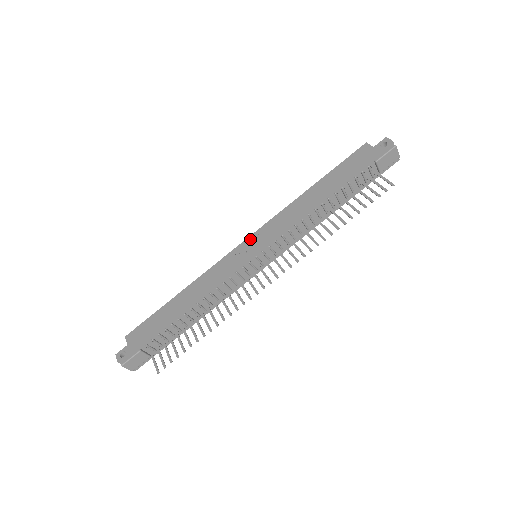
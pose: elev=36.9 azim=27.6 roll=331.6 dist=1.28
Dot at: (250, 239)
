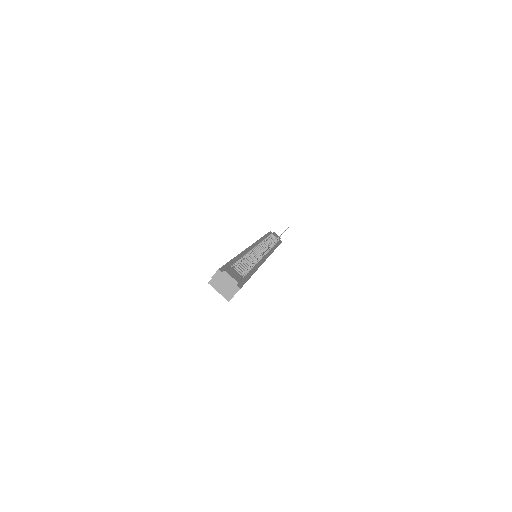
Dot at: occluded
